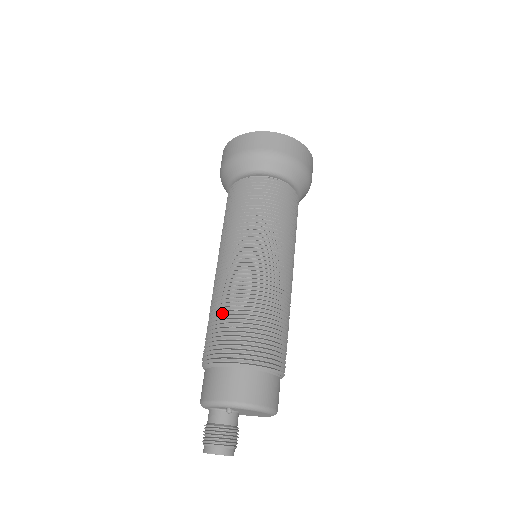
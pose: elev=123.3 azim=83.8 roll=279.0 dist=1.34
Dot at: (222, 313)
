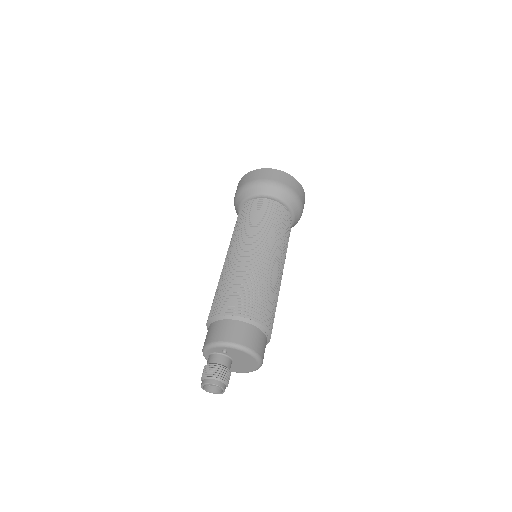
Dot at: (226, 285)
